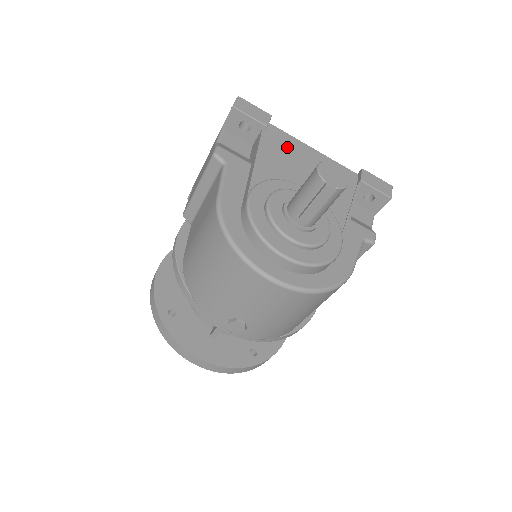
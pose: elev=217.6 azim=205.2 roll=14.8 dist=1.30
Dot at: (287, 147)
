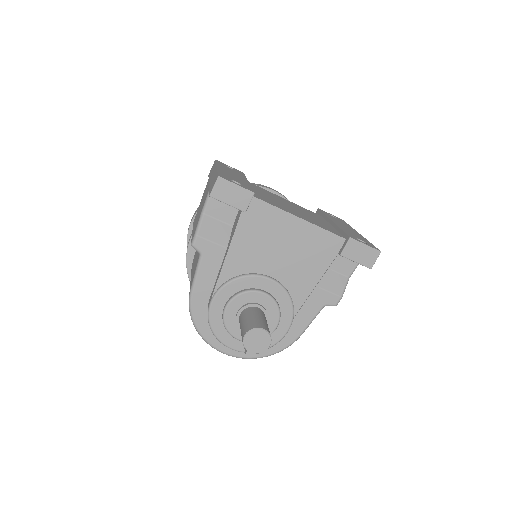
Dot at: (266, 226)
